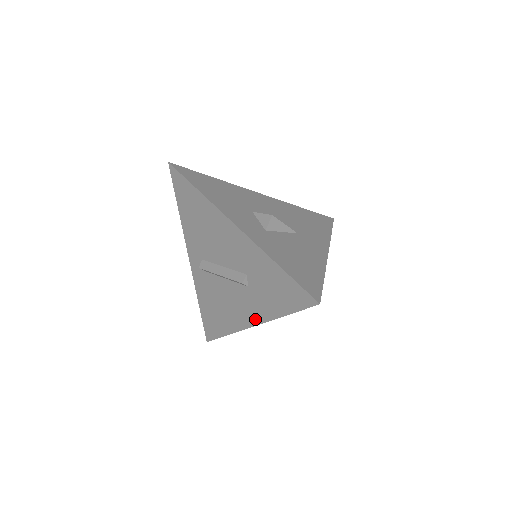
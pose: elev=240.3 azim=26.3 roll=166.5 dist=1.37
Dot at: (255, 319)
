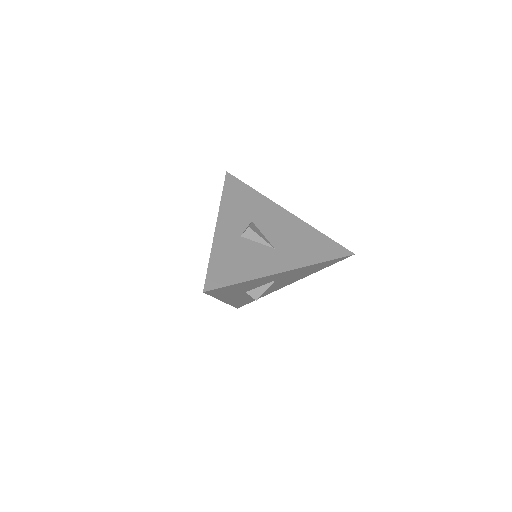
Dot at: occluded
